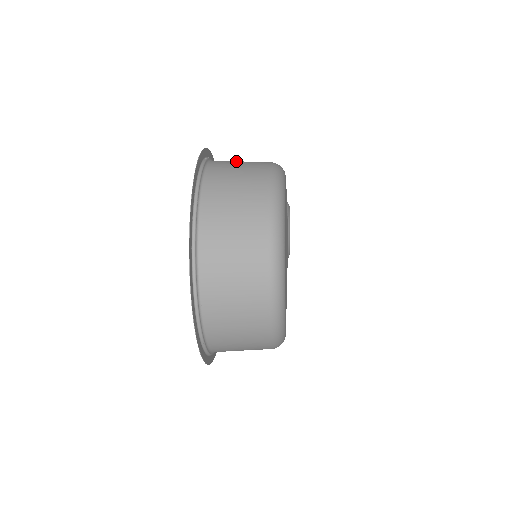
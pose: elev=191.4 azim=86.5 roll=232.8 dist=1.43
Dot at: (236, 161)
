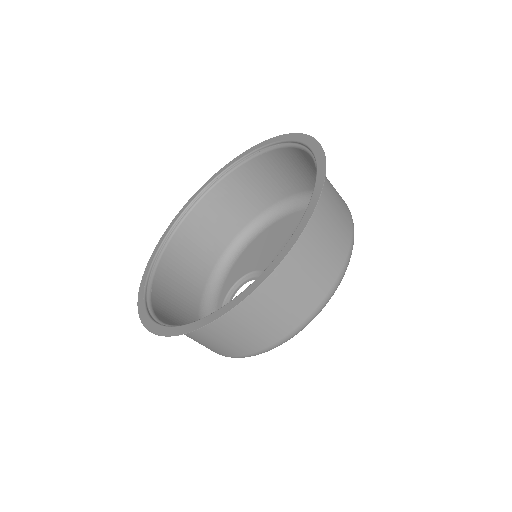
Dot at: (212, 219)
